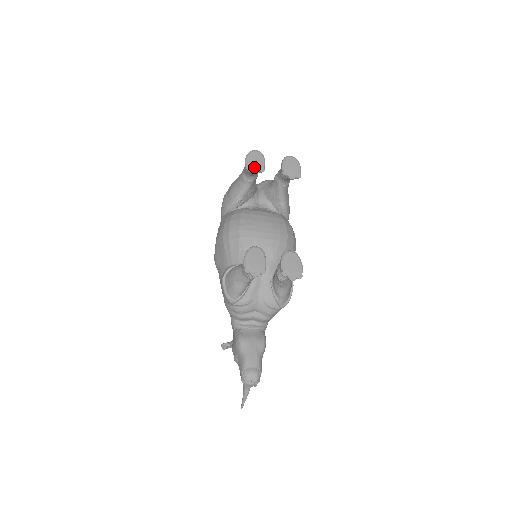
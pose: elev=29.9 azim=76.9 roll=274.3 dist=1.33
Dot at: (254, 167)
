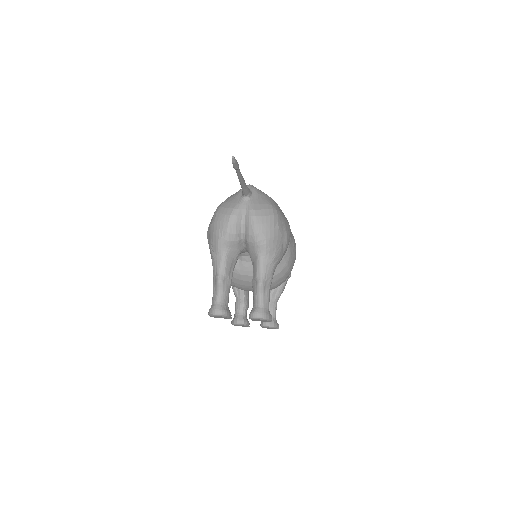
Dot at: occluded
